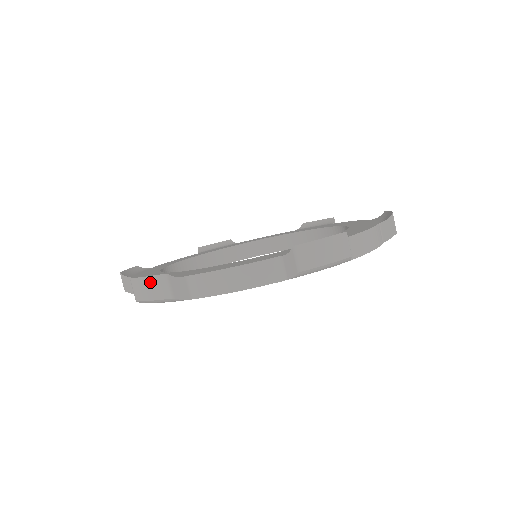
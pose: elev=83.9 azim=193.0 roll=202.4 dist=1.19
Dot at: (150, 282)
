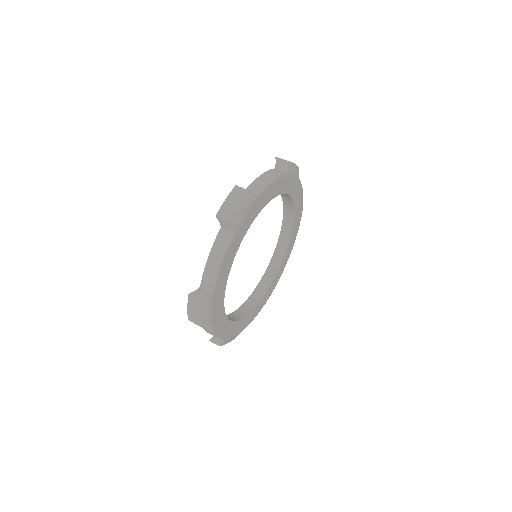
Dot at: (190, 307)
